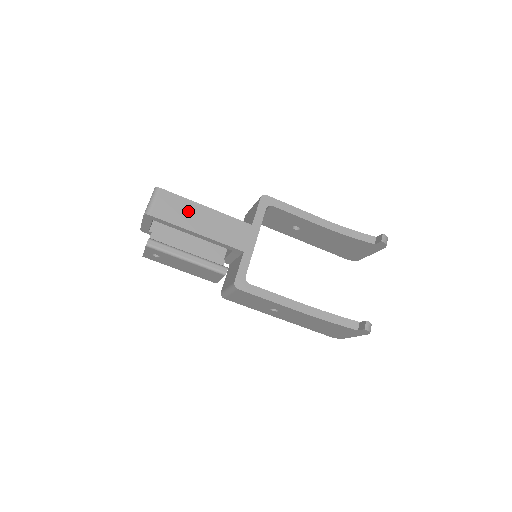
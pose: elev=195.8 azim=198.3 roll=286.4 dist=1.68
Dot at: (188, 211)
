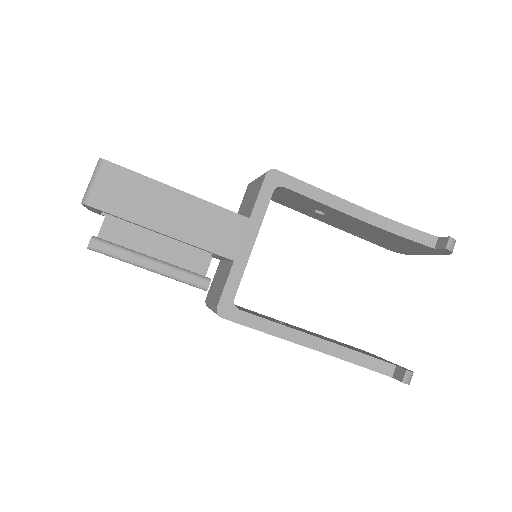
Dot at: (150, 198)
